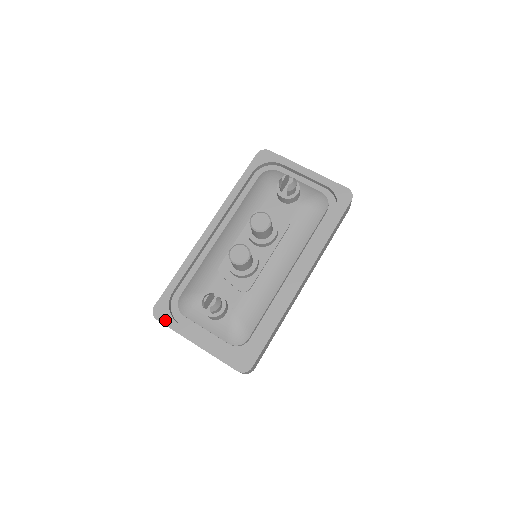
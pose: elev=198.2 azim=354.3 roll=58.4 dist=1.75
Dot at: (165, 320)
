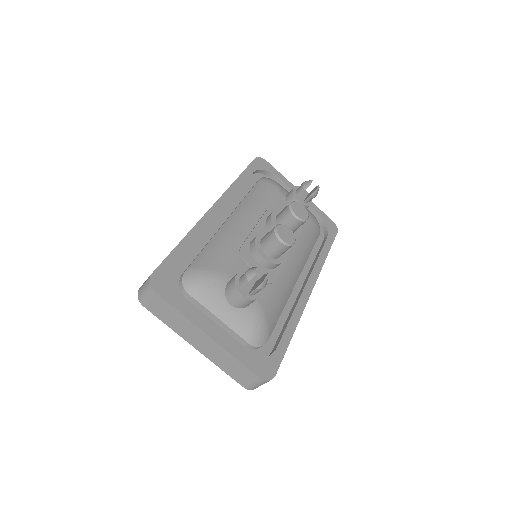
Dot at: (167, 295)
